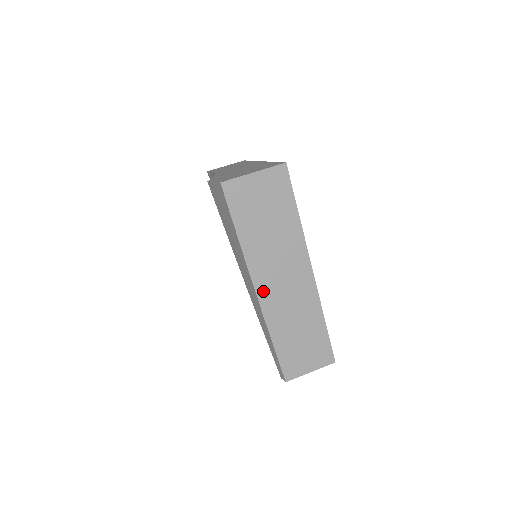
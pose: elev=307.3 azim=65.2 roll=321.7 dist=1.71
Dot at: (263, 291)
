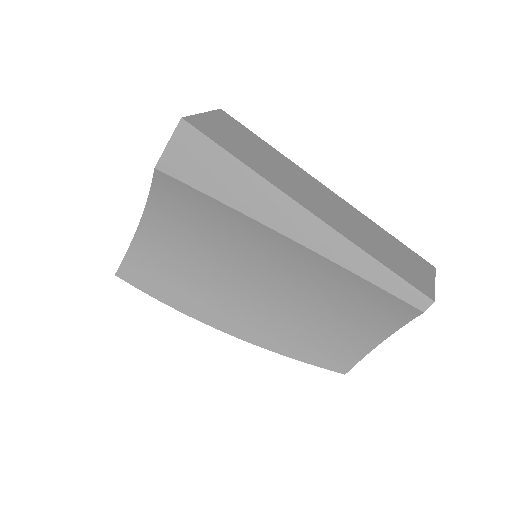
Dot at: (313, 209)
